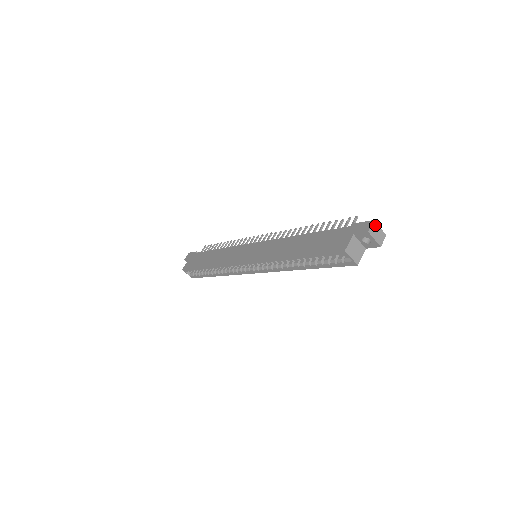
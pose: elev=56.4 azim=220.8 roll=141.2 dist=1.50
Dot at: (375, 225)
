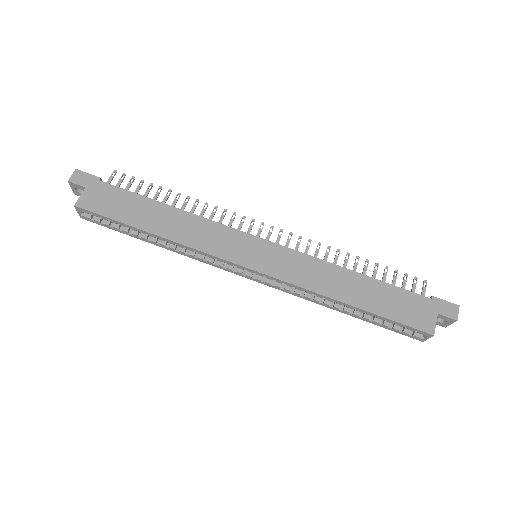
Dot at: (457, 310)
